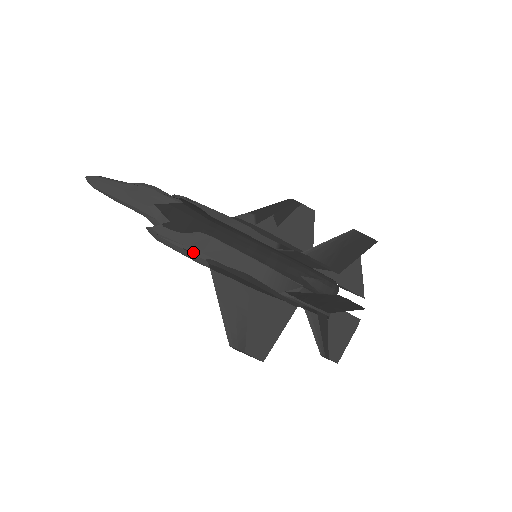
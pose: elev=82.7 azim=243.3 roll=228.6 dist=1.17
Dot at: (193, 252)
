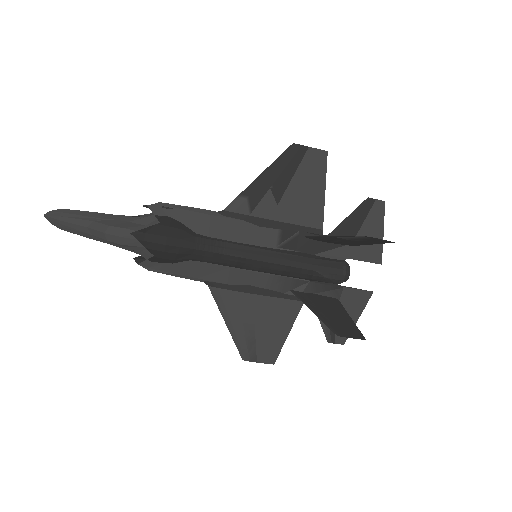
Dot at: (189, 278)
